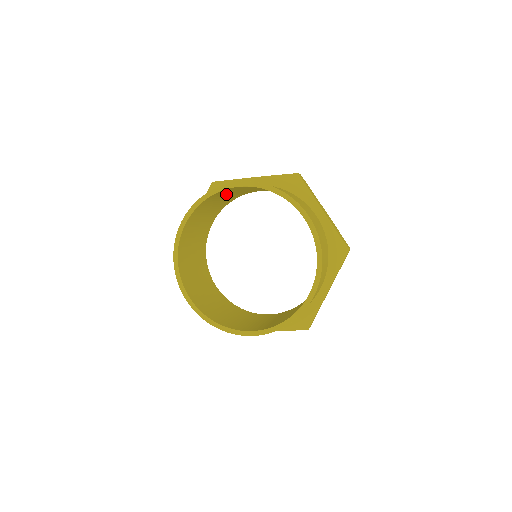
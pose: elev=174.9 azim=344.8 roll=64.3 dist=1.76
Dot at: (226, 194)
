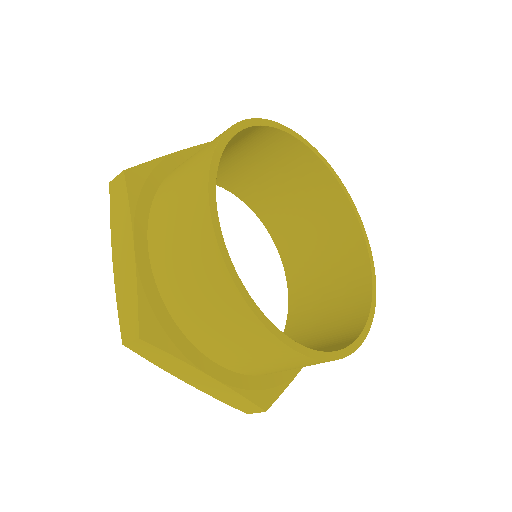
Dot at: (266, 158)
